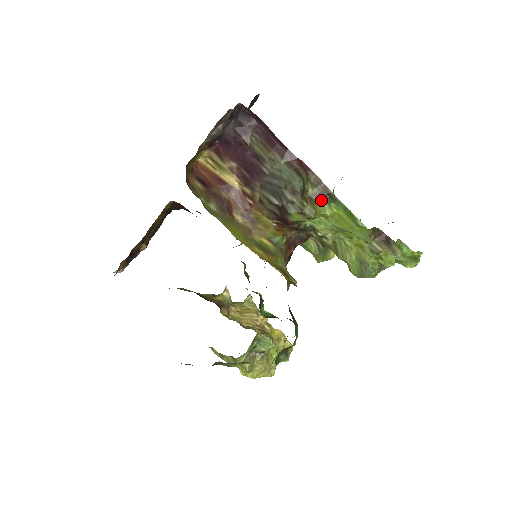
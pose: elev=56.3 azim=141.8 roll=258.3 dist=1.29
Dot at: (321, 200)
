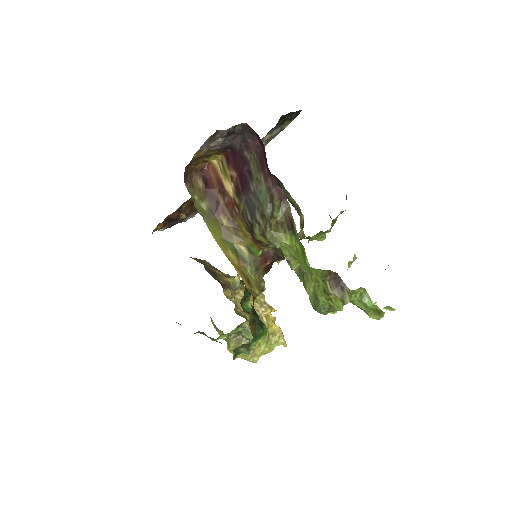
Dot at: (285, 230)
